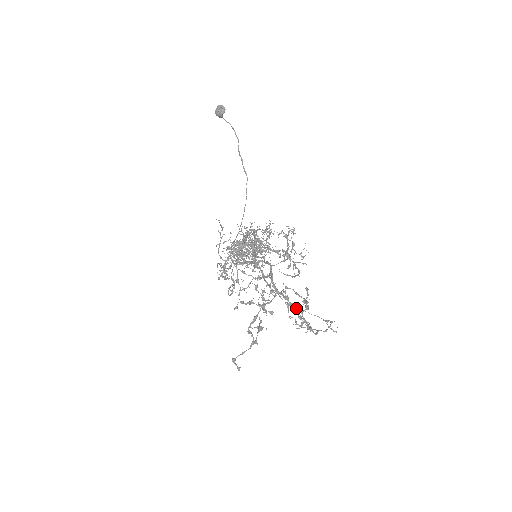
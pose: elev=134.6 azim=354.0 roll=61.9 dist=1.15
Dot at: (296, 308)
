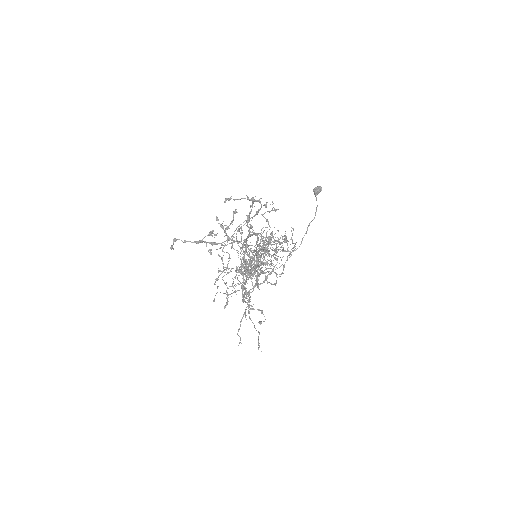
Dot at: (248, 305)
